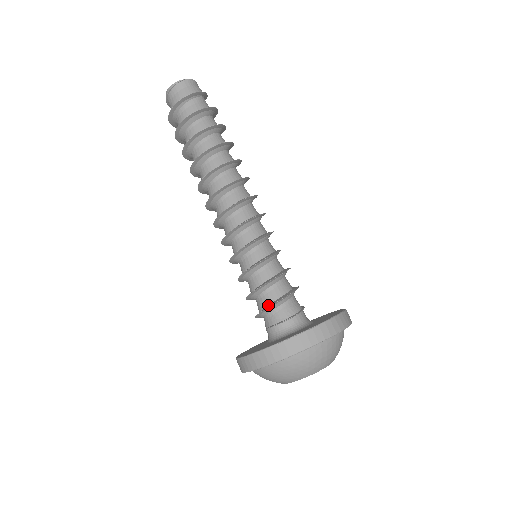
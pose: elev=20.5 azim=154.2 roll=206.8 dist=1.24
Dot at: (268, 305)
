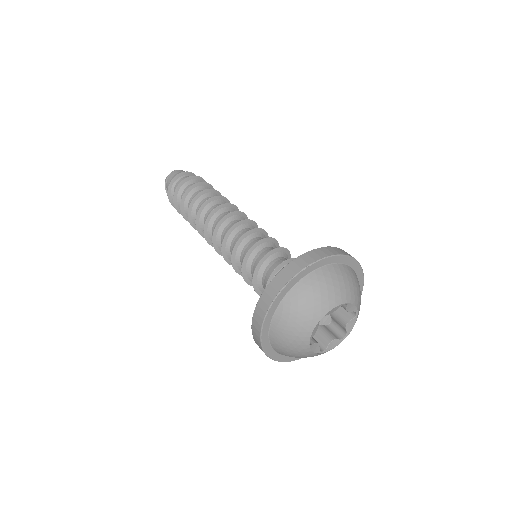
Dot at: (274, 273)
